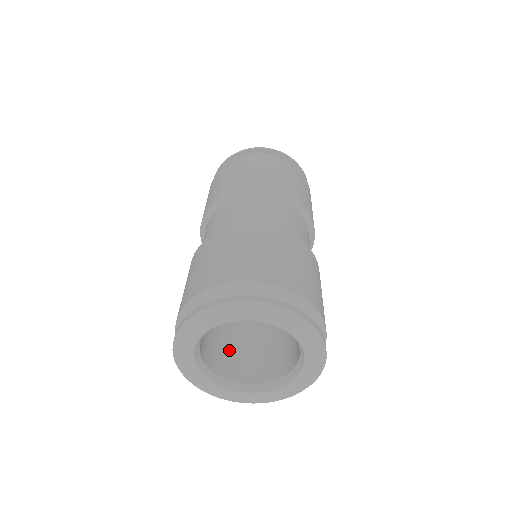
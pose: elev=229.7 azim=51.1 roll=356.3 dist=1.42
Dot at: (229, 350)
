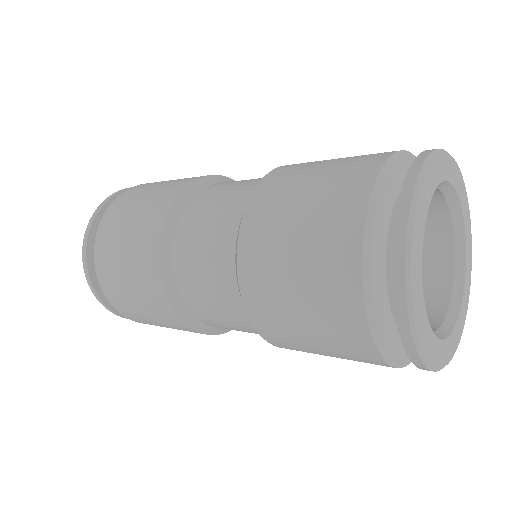
Dot at: occluded
